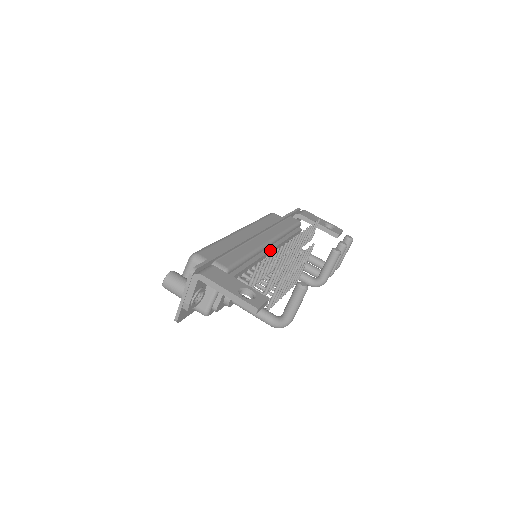
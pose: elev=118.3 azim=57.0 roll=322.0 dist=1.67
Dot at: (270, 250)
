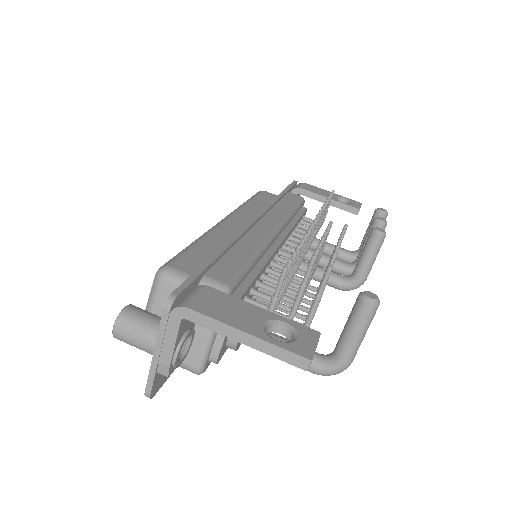
Dot at: (279, 244)
